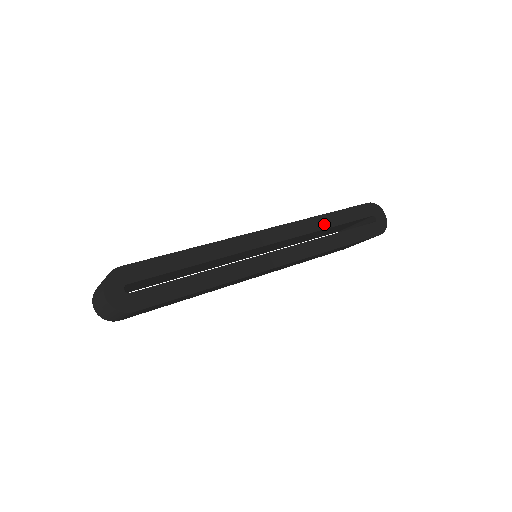
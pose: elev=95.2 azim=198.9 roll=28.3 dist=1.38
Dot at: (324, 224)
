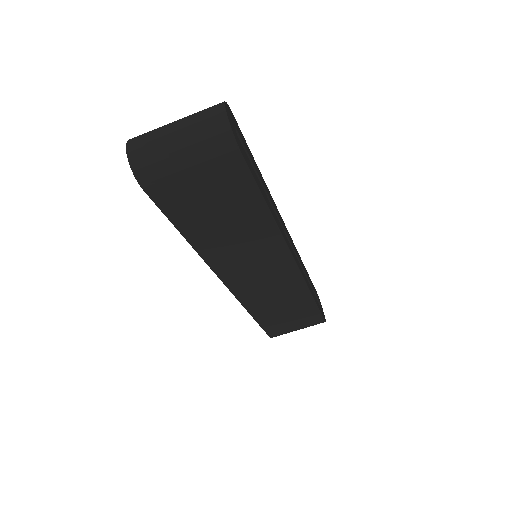
Dot at: occluded
